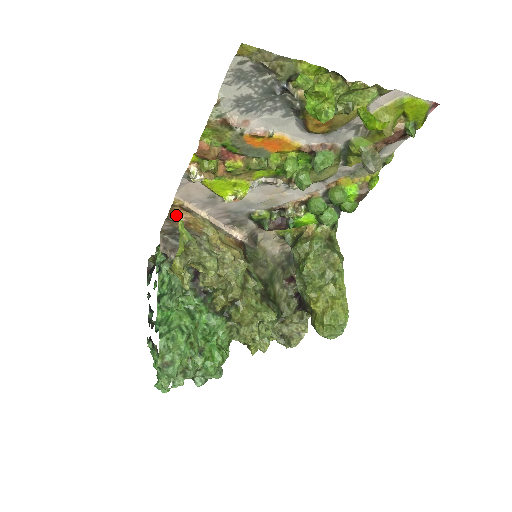
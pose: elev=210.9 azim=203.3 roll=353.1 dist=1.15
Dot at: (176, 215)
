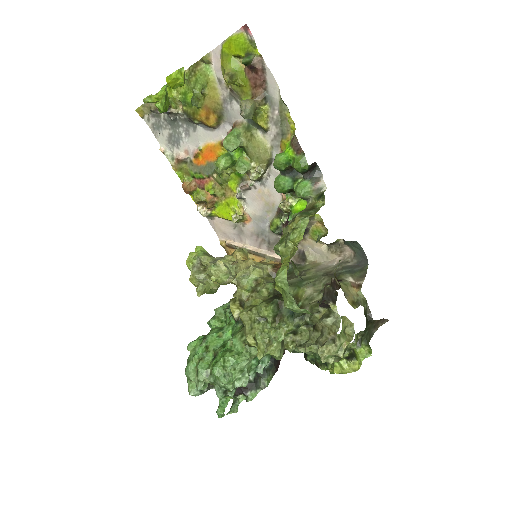
Dot at: occluded
